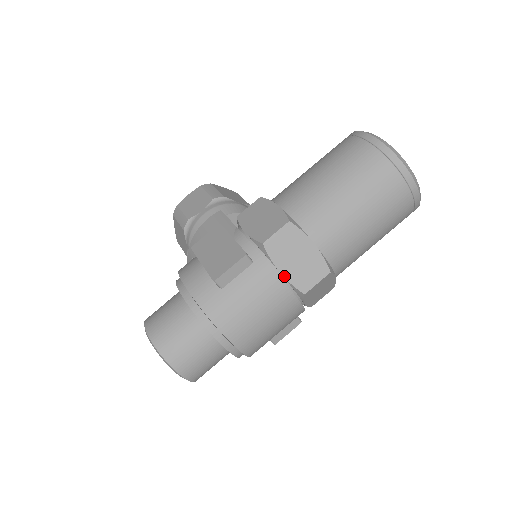
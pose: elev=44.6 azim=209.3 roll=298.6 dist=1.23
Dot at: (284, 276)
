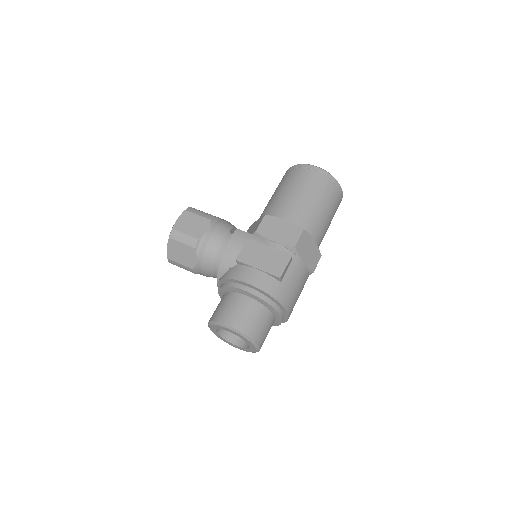
Dot at: (305, 264)
